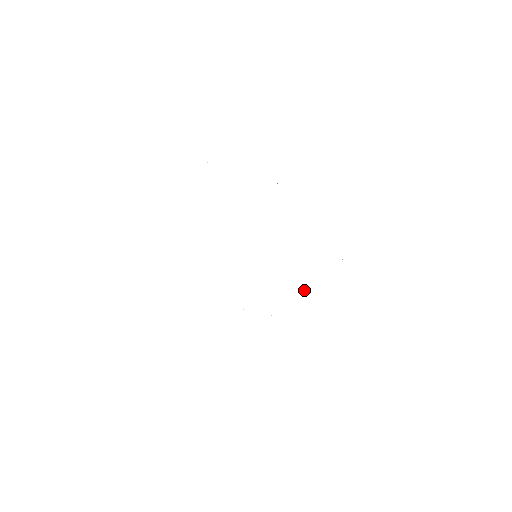
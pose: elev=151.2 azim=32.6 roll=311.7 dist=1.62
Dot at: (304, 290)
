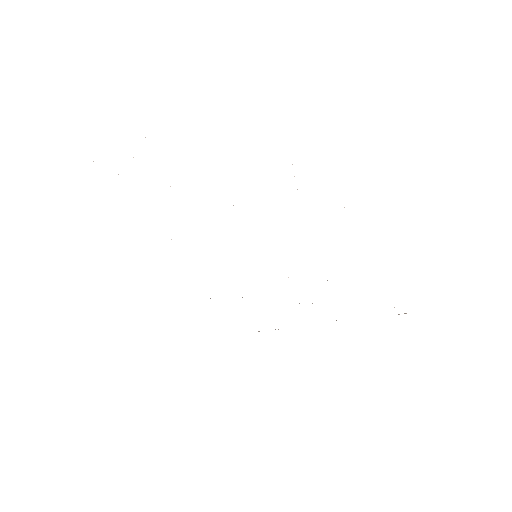
Dot at: occluded
